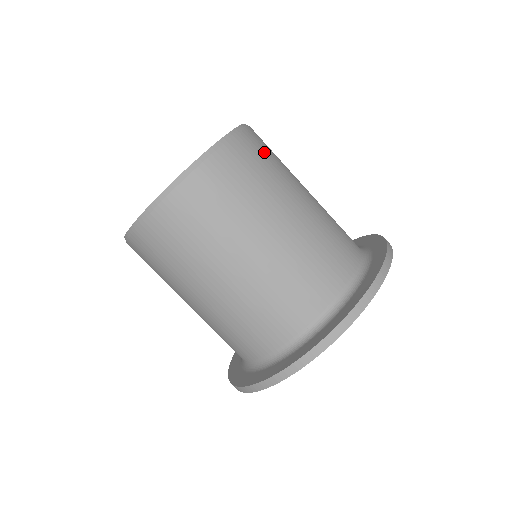
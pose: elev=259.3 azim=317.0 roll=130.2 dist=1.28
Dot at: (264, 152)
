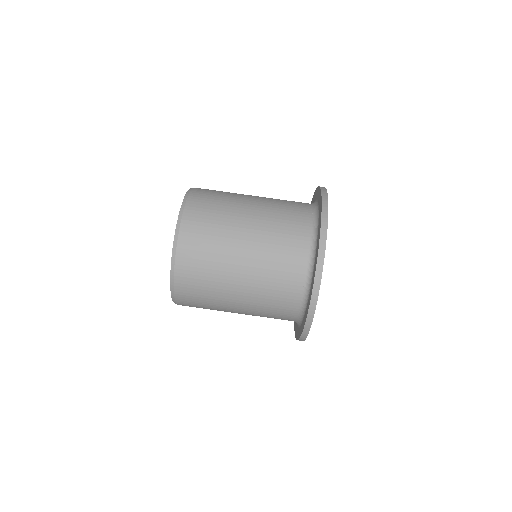
Dot at: (208, 204)
